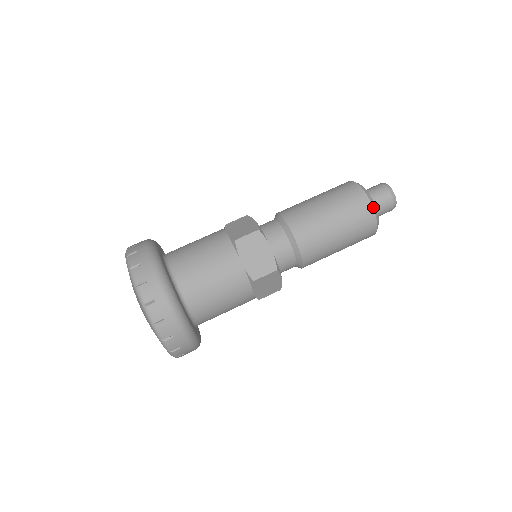
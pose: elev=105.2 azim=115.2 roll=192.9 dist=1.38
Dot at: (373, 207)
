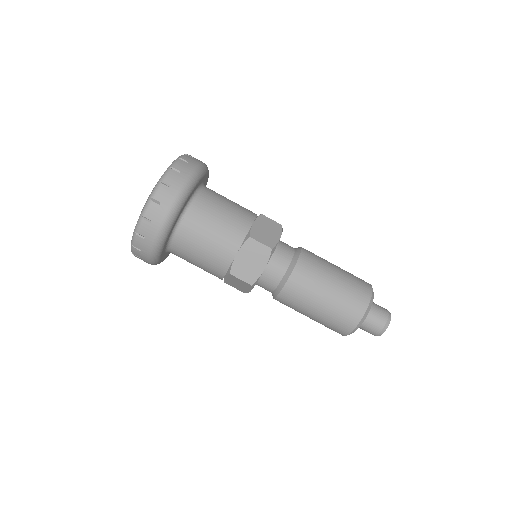
Dot at: occluded
